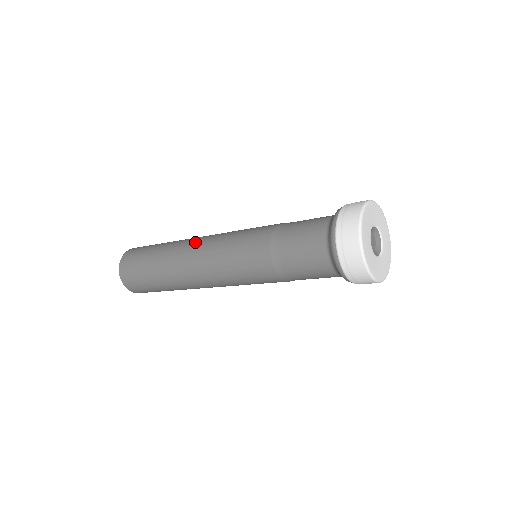
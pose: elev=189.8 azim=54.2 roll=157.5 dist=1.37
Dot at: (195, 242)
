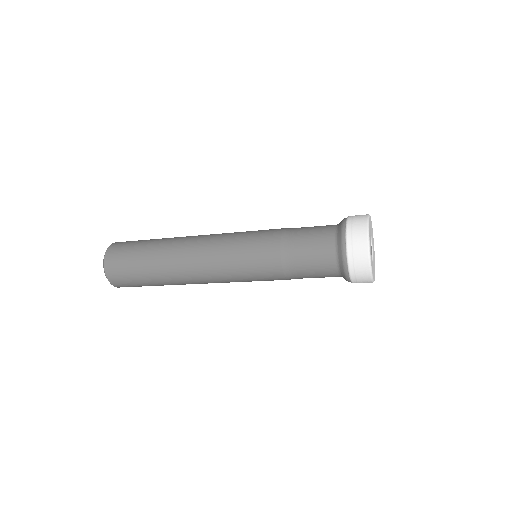
Dot at: occluded
